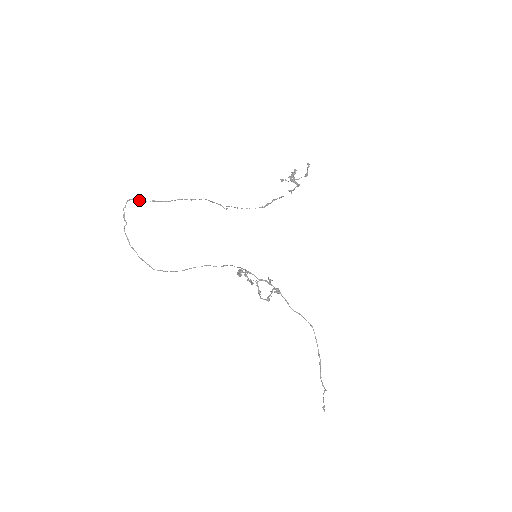
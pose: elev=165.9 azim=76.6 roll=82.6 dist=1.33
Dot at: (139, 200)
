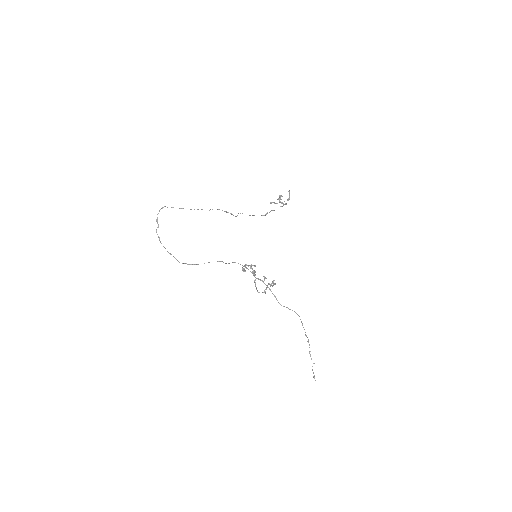
Dot at: (171, 207)
